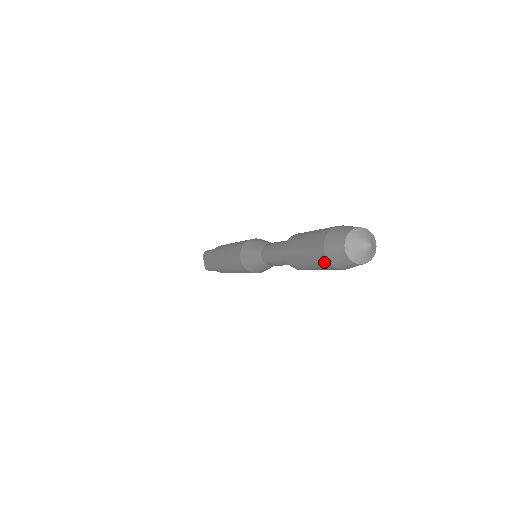
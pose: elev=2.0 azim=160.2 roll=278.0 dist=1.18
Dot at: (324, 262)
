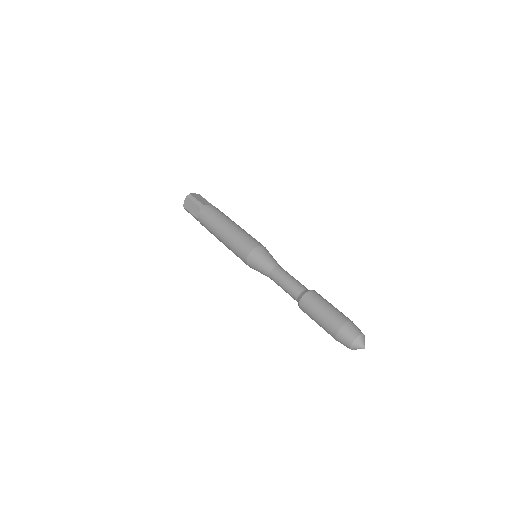
Dot at: occluded
